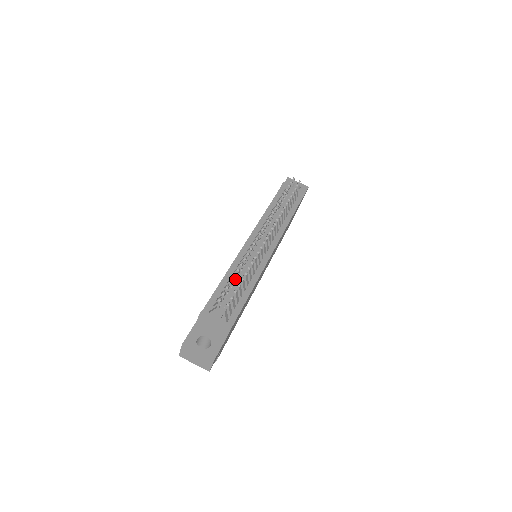
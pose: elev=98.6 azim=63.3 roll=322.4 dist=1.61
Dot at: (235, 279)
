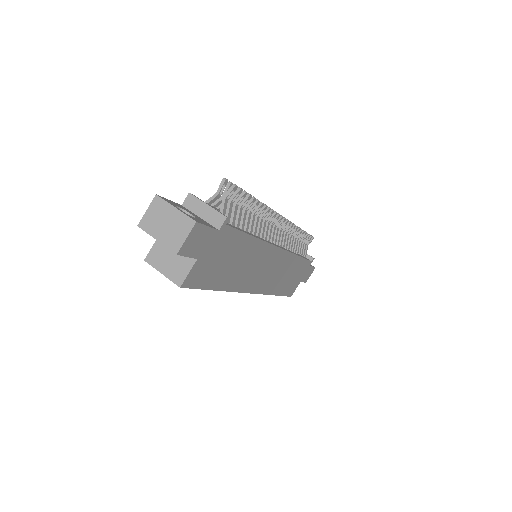
Dot at: occluded
